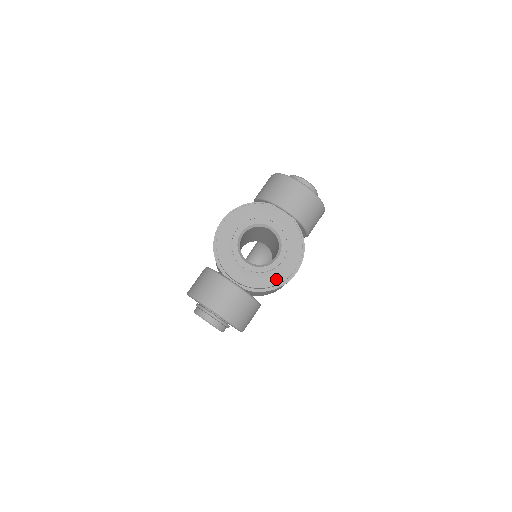
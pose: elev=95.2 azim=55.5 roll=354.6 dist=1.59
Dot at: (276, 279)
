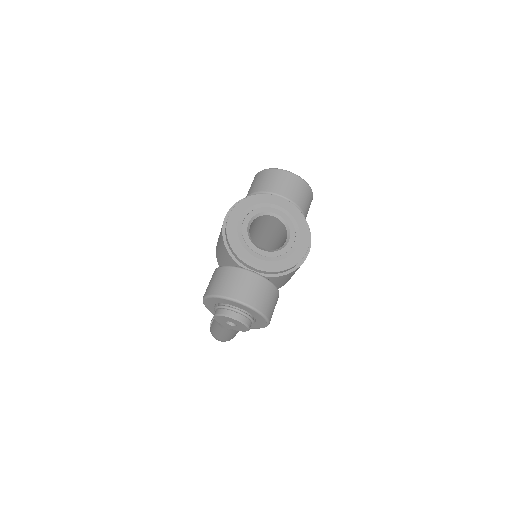
Dot at: (293, 260)
